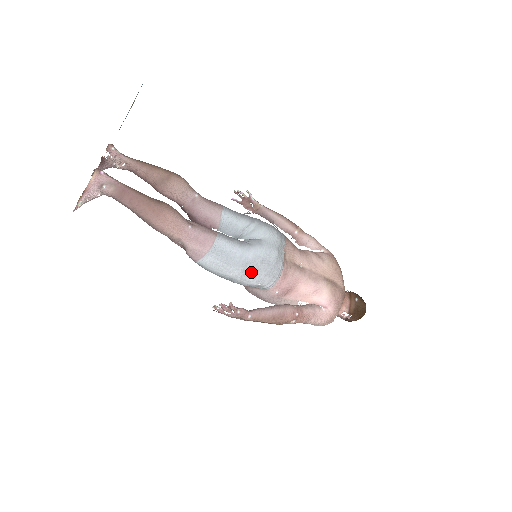
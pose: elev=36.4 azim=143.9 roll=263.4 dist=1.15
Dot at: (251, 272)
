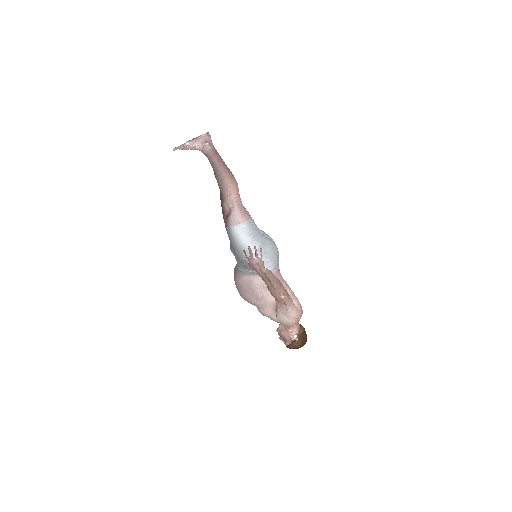
Dot at: (263, 252)
